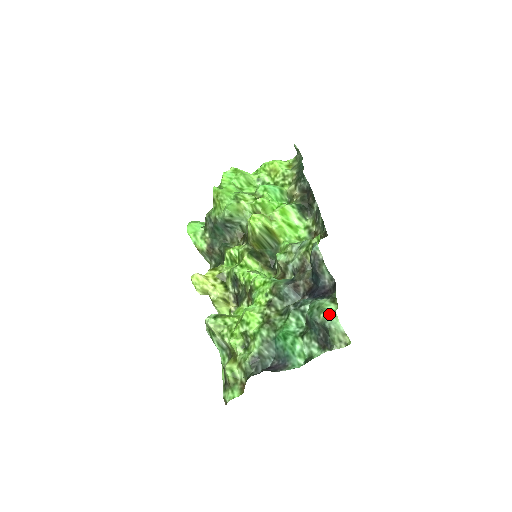
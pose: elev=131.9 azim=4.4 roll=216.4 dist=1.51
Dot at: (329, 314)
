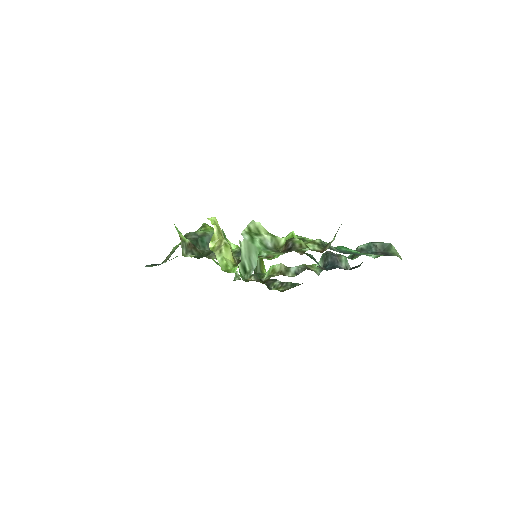
Dot at: occluded
